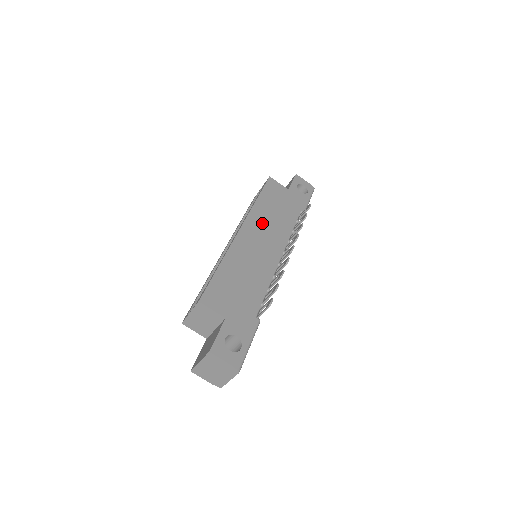
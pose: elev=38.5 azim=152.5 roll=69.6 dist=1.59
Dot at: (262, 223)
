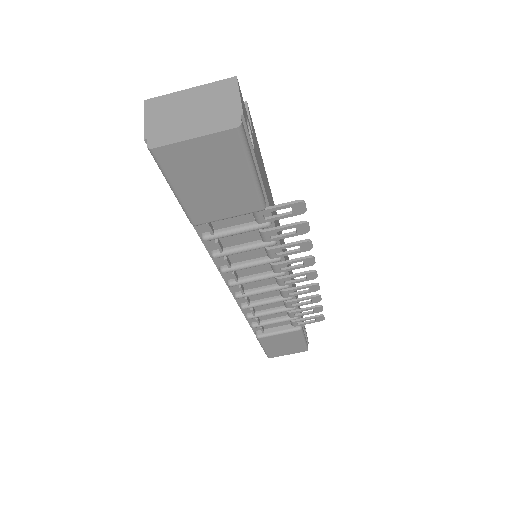
Dot at: occluded
